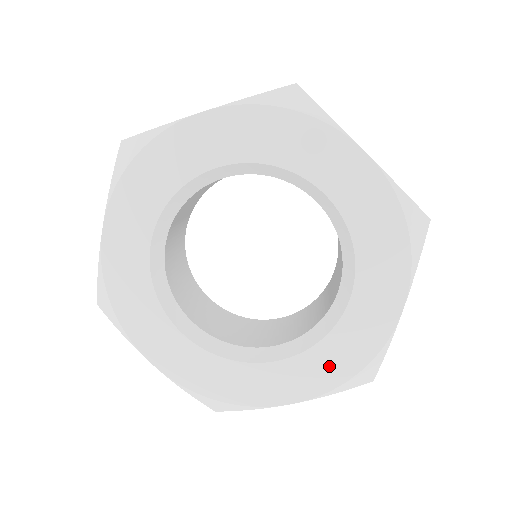
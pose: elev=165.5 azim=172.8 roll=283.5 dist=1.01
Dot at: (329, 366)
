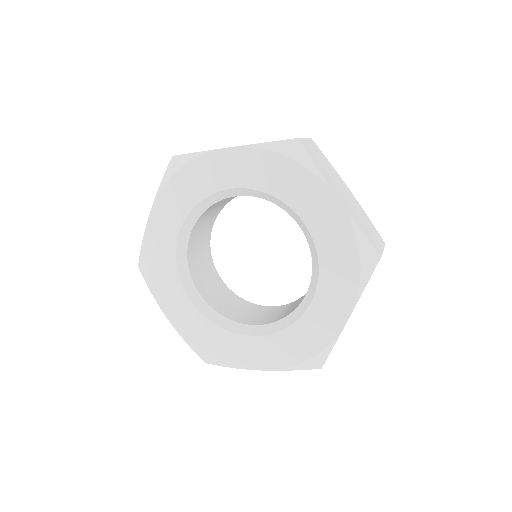
Dot at: (289, 349)
